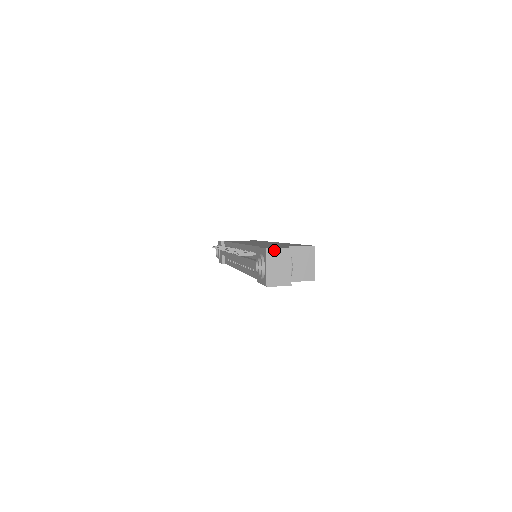
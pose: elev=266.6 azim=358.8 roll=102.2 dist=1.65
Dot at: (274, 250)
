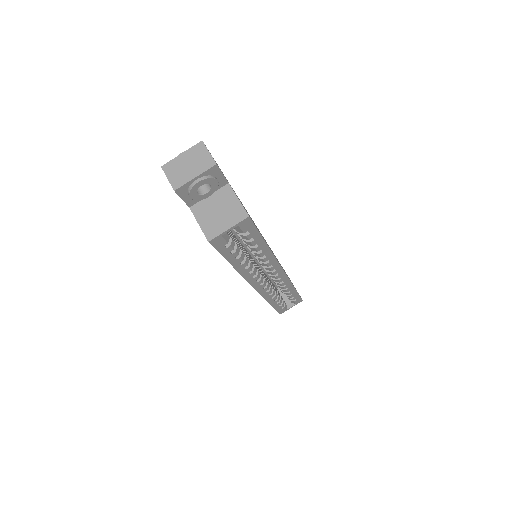
Dot at: (205, 149)
